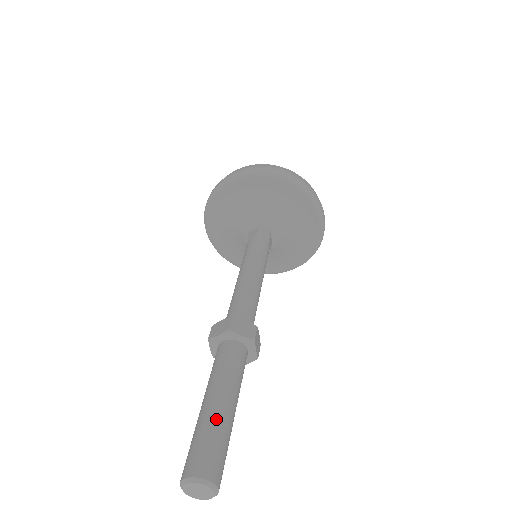
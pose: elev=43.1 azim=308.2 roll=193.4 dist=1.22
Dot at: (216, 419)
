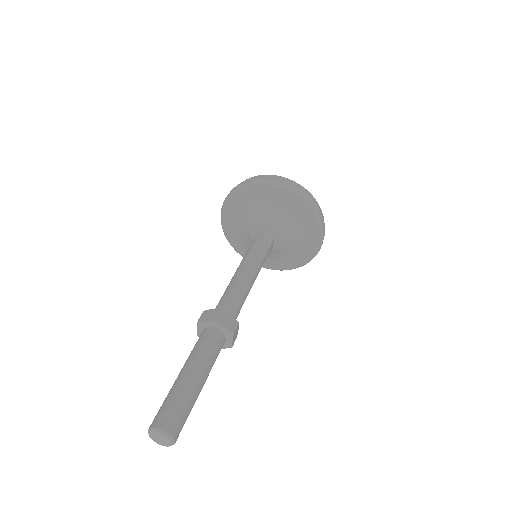
Dot at: (187, 390)
